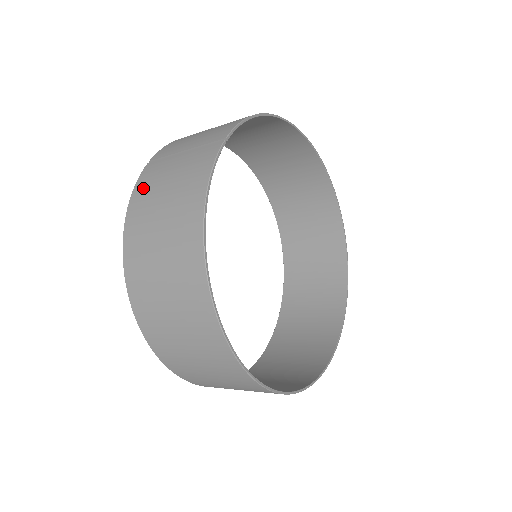
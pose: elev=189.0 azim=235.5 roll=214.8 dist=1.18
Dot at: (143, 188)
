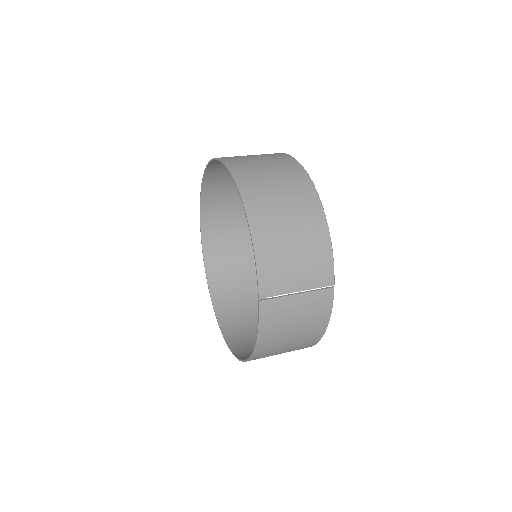
Dot at: (271, 326)
